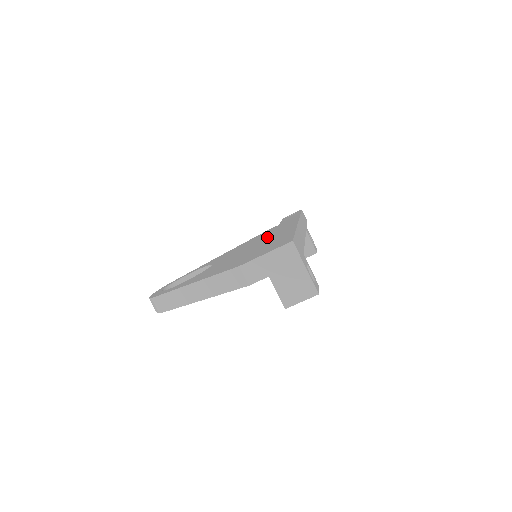
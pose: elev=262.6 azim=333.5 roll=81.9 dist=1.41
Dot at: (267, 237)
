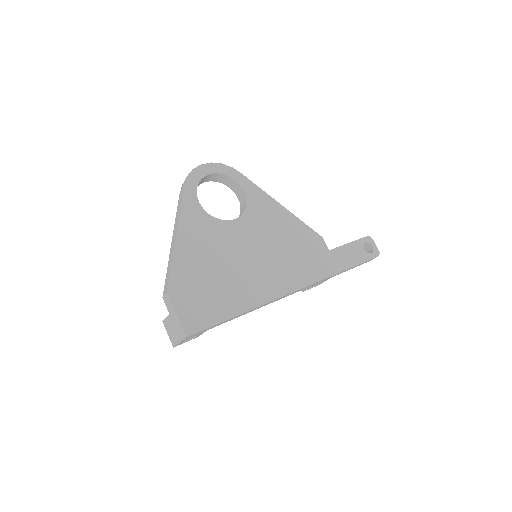
Dot at: (269, 267)
